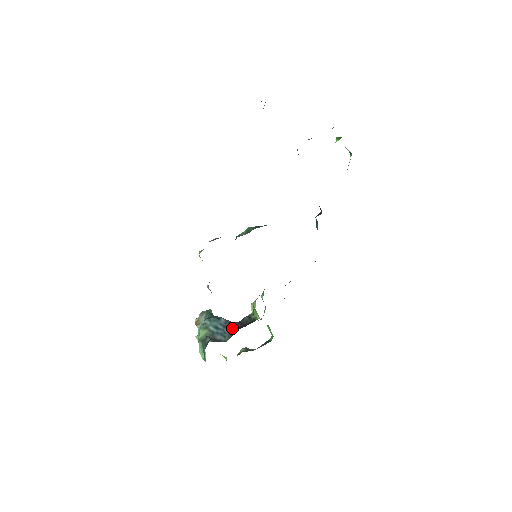
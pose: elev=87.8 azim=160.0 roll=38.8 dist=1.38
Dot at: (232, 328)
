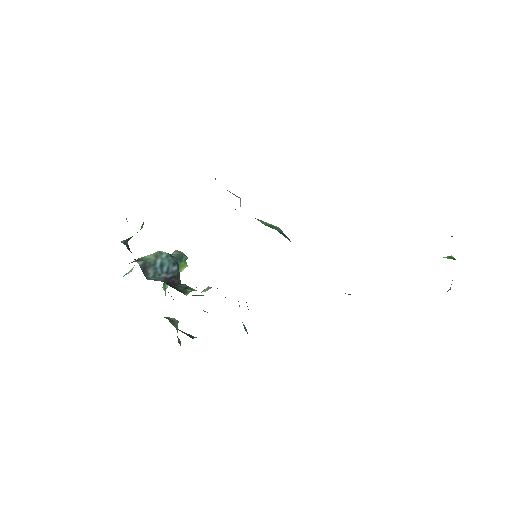
Dot at: (168, 279)
